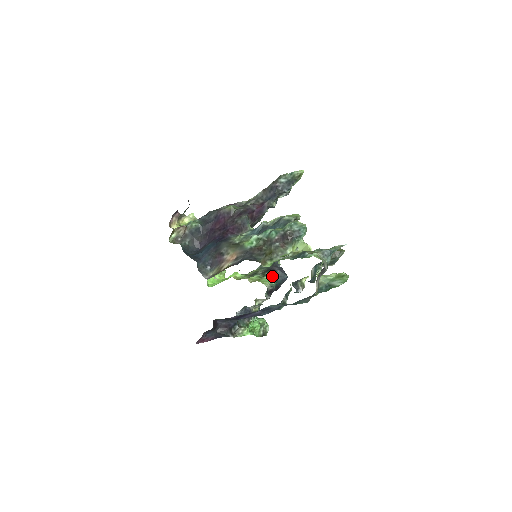
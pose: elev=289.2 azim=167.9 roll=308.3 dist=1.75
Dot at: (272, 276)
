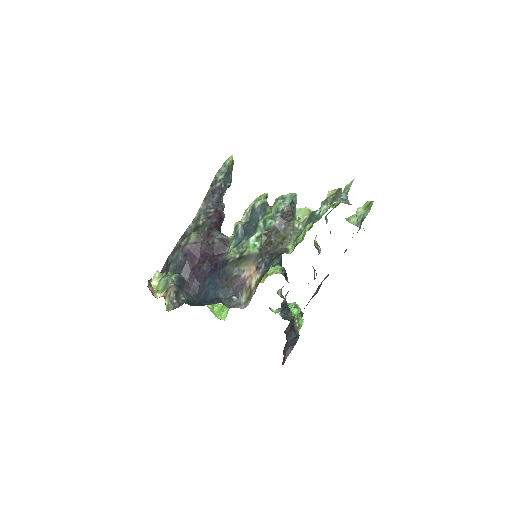
Dot at: occluded
